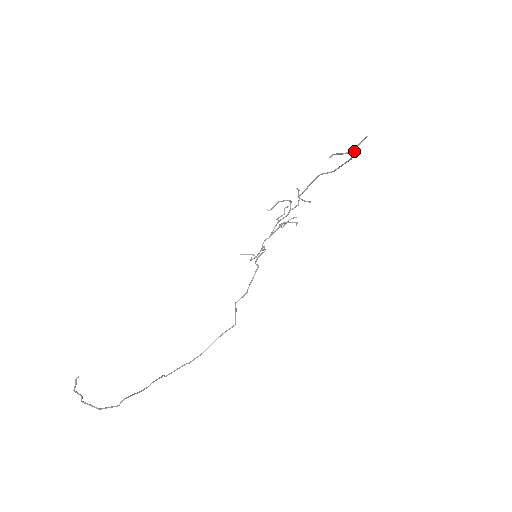
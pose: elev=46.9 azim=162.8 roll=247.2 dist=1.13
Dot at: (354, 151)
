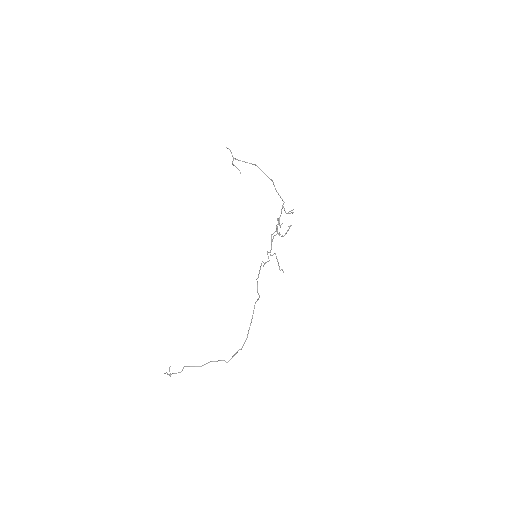
Dot at: (234, 158)
